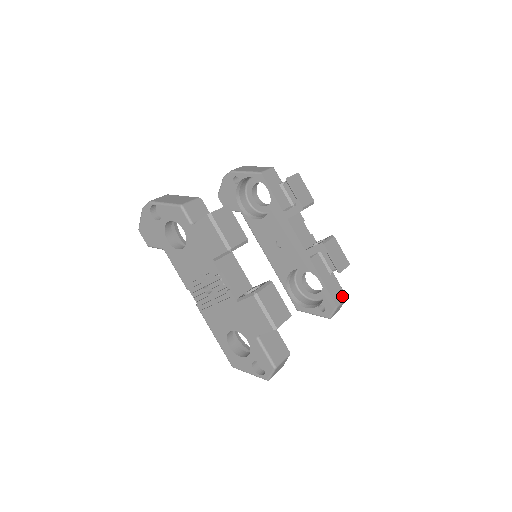
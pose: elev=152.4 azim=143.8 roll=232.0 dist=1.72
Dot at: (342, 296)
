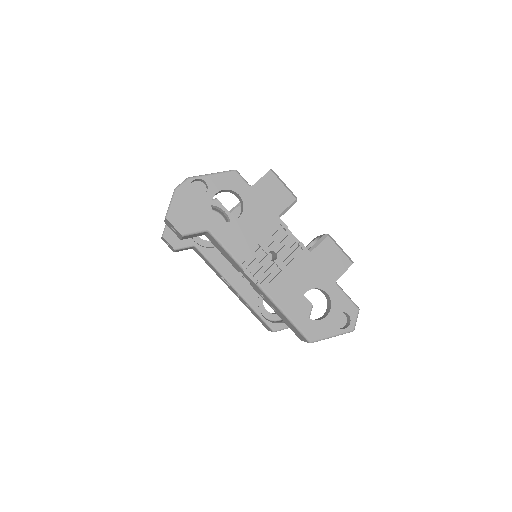
Dot at: occluded
